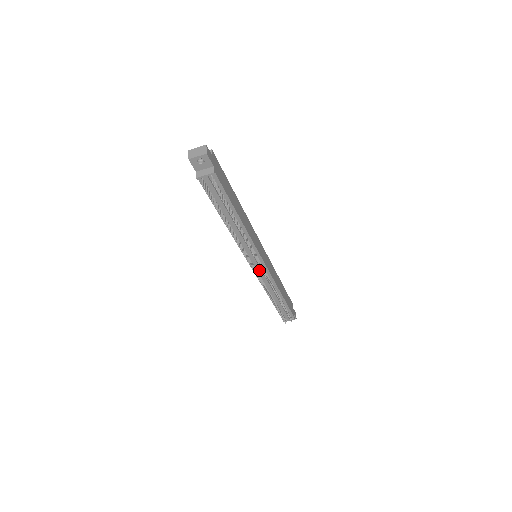
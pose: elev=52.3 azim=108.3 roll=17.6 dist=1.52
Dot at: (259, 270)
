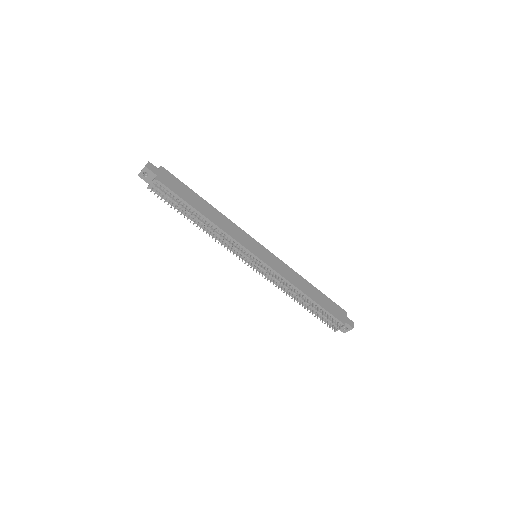
Dot at: (260, 268)
